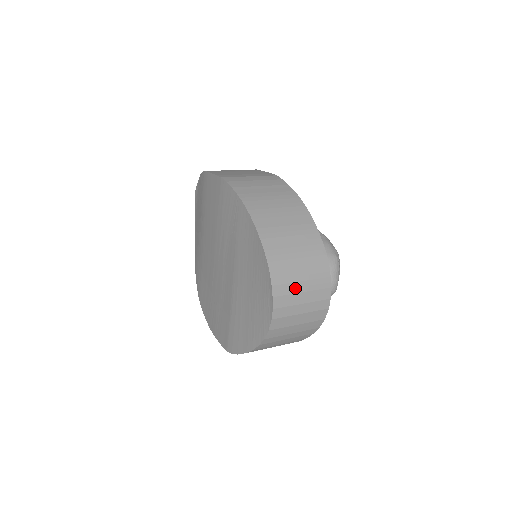
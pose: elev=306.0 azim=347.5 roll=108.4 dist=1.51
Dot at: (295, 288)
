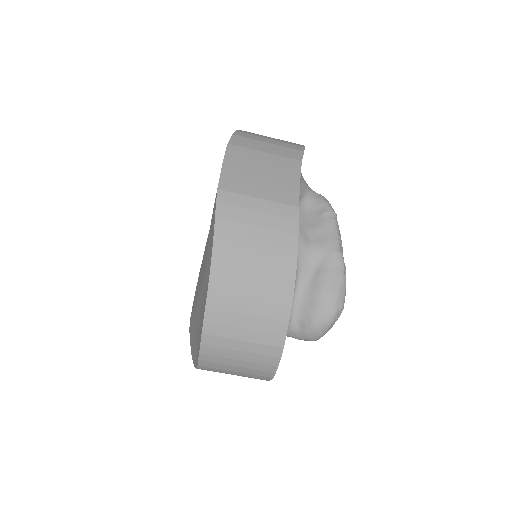
Dot at: (228, 362)
